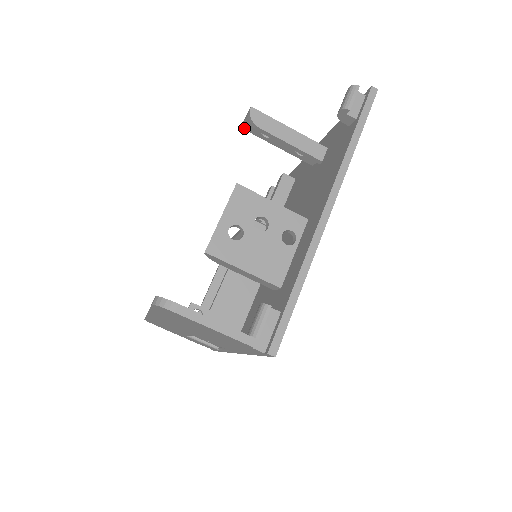
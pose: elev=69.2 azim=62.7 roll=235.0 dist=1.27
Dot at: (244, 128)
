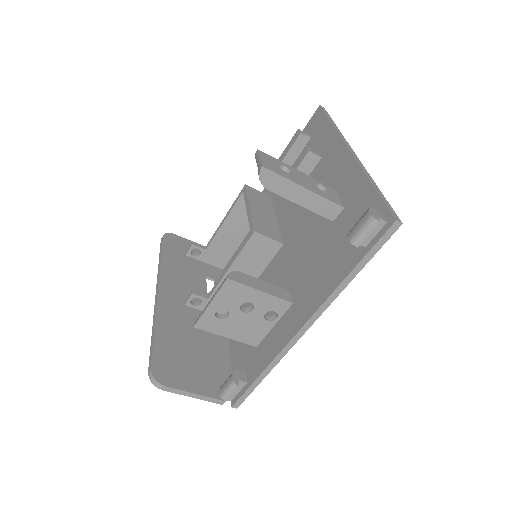
Dot at: occluded
